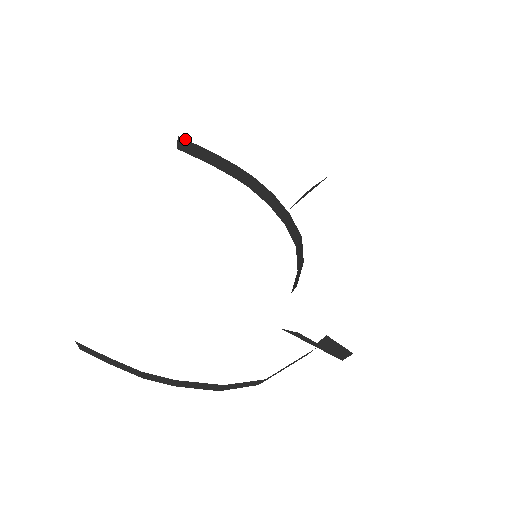
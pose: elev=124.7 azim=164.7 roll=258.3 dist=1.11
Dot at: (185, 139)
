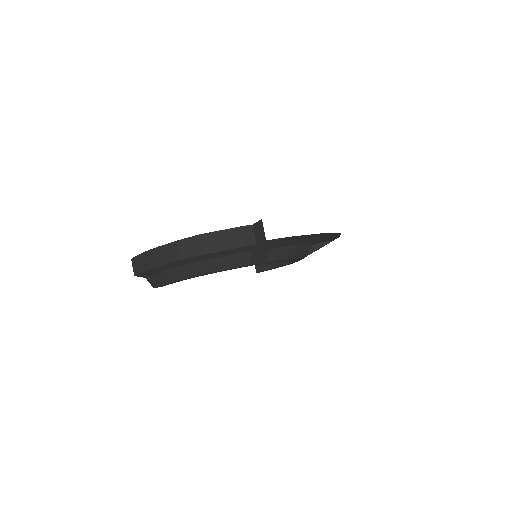
Dot at: occluded
